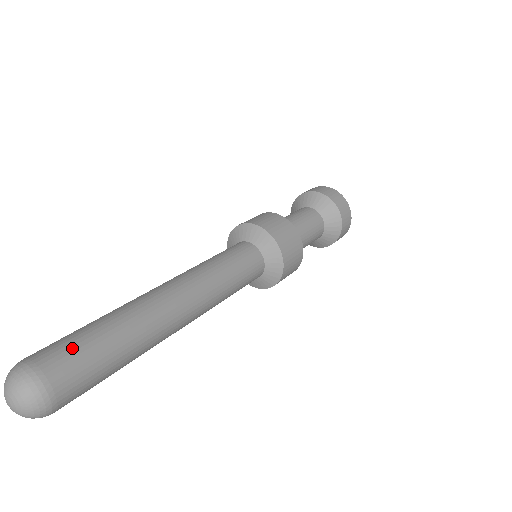
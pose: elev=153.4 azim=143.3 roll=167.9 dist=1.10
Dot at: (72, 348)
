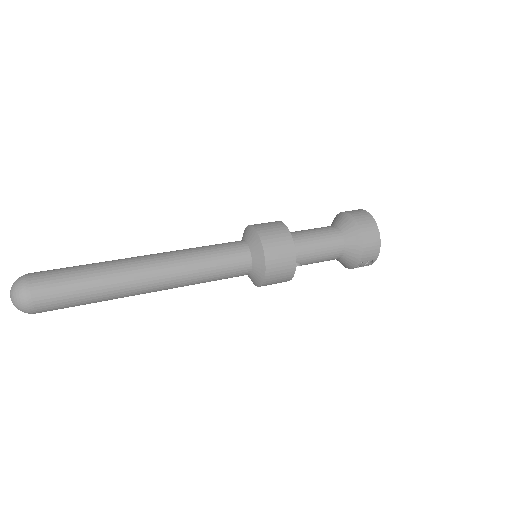
Dot at: (55, 270)
